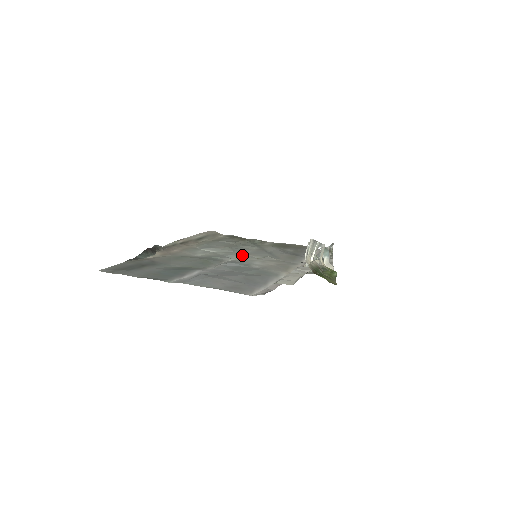
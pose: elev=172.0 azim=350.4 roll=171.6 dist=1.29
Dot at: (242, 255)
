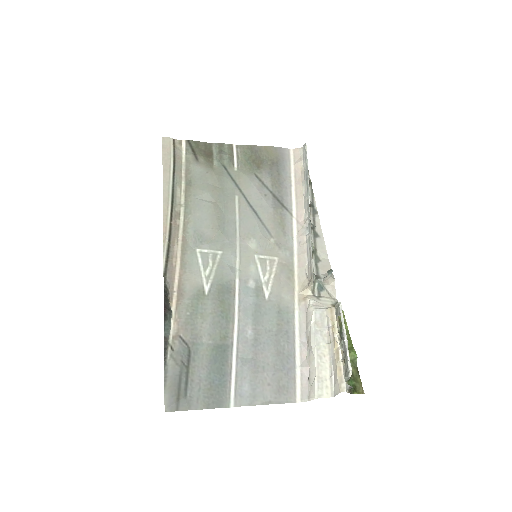
Dot at: (239, 249)
